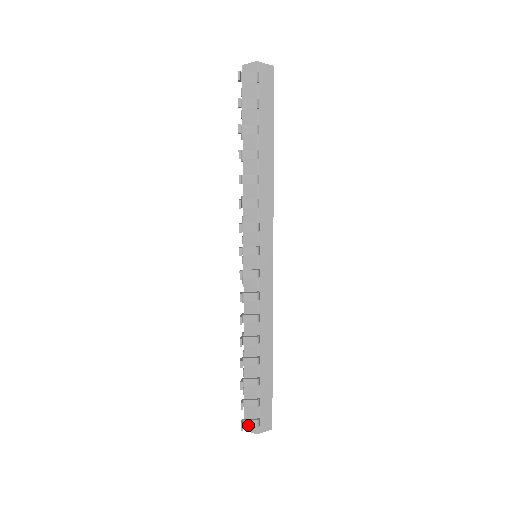
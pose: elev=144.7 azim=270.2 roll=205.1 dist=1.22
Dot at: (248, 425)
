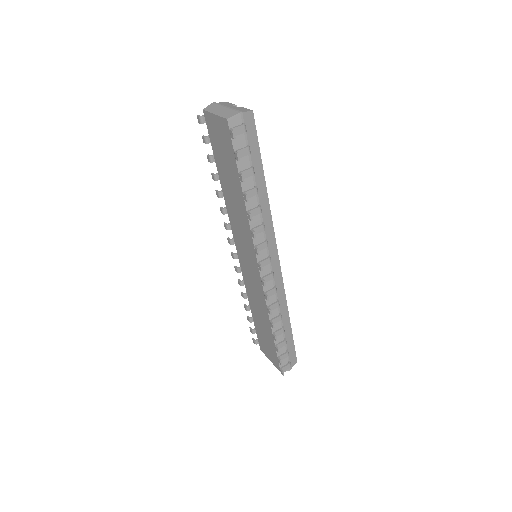
Dot at: (285, 369)
